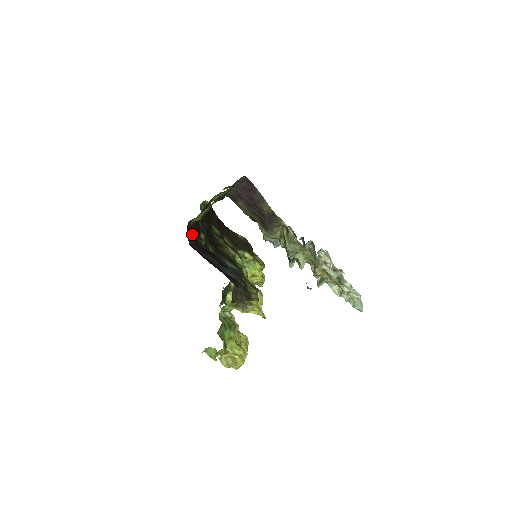
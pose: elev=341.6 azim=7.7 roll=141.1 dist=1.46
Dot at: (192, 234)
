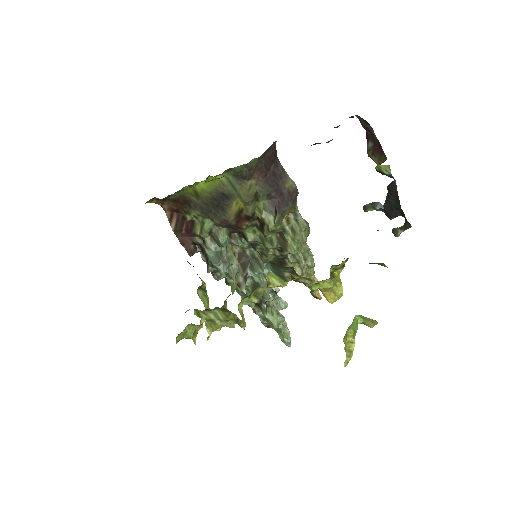
Dot at: occluded
